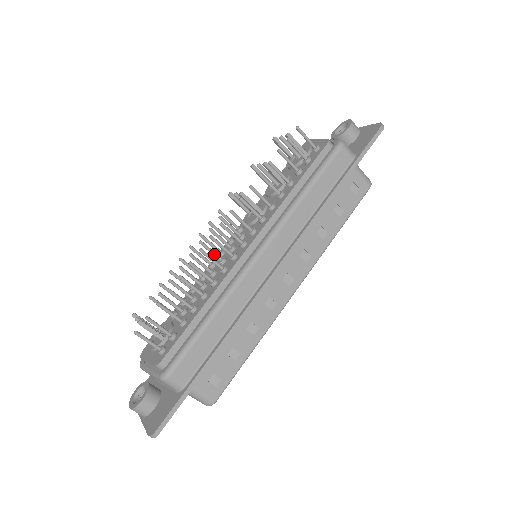
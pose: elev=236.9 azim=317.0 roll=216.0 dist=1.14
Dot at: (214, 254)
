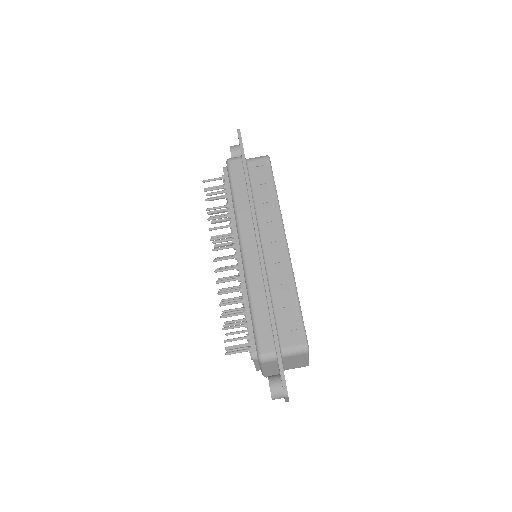
Dot at: occluded
